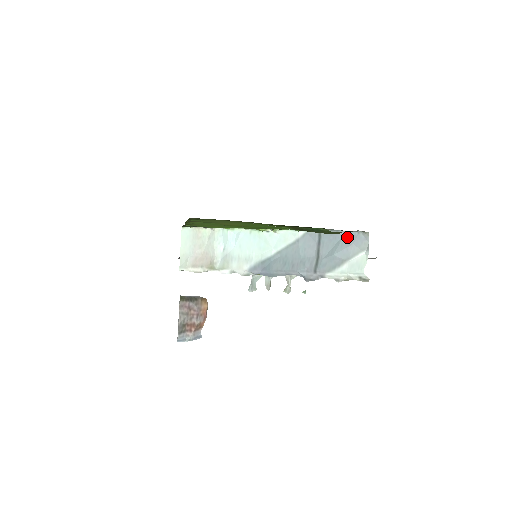
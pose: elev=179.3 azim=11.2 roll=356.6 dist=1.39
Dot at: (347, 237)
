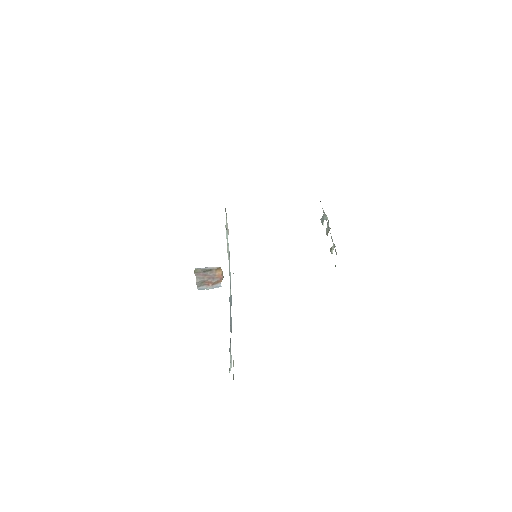
Dot at: occluded
